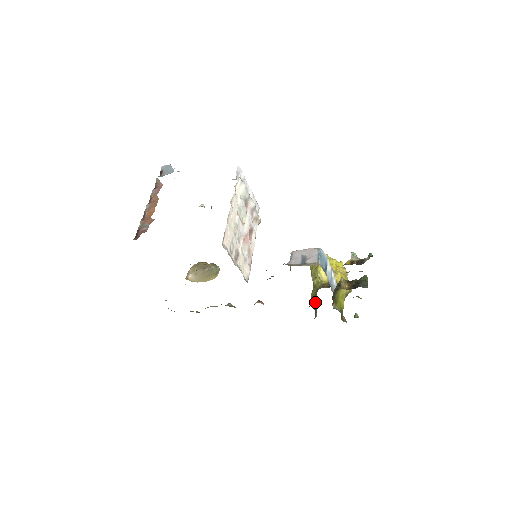
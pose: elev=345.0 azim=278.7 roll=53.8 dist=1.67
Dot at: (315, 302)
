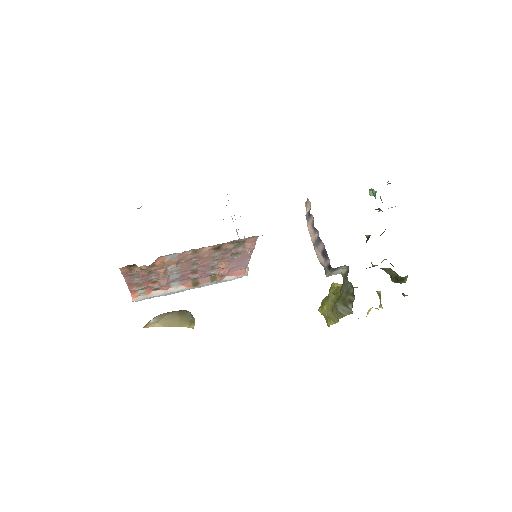
Dot at: (347, 273)
